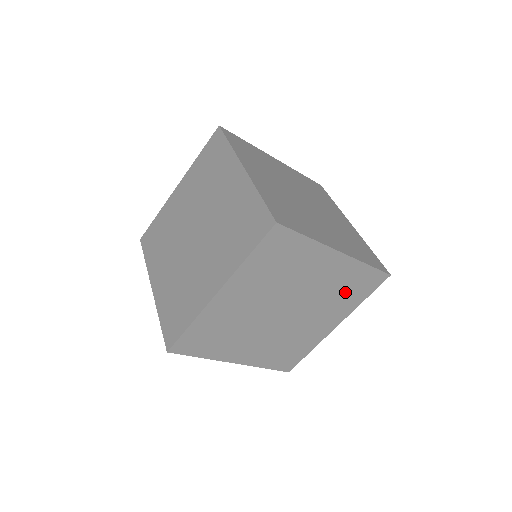
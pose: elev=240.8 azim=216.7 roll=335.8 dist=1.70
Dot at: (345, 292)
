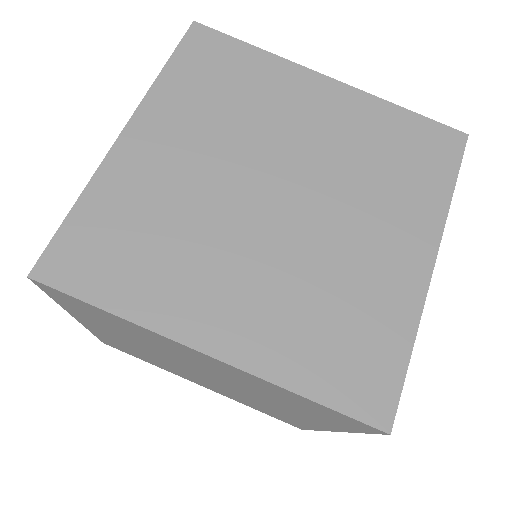
Dot at: (393, 164)
